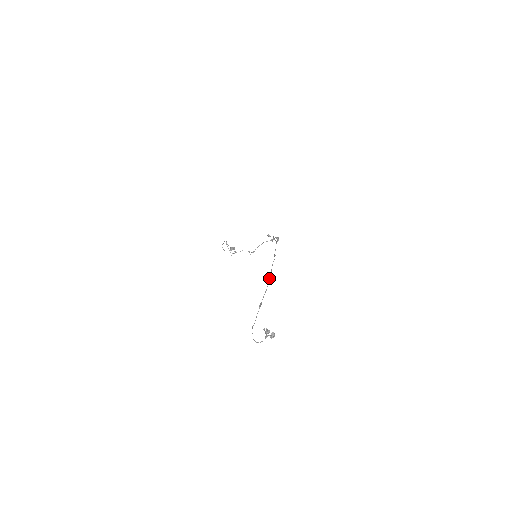
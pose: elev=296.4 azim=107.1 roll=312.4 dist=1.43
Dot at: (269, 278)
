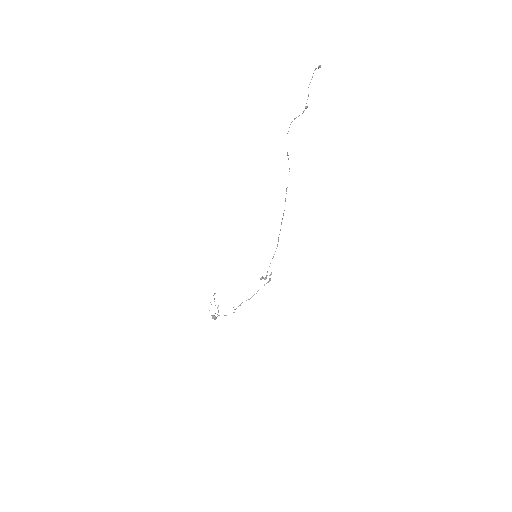
Dot at: occluded
